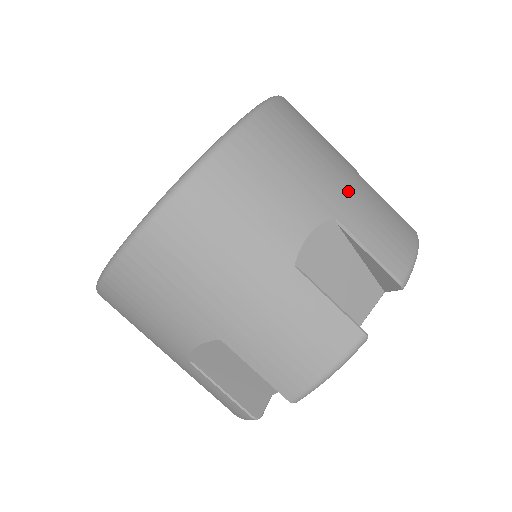
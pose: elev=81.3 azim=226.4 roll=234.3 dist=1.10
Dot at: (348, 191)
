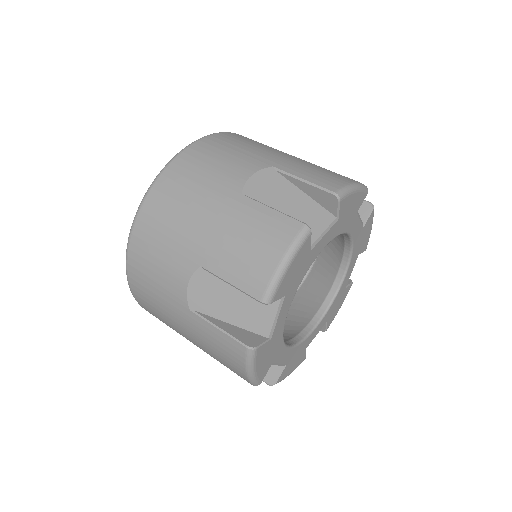
Dot at: (287, 158)
